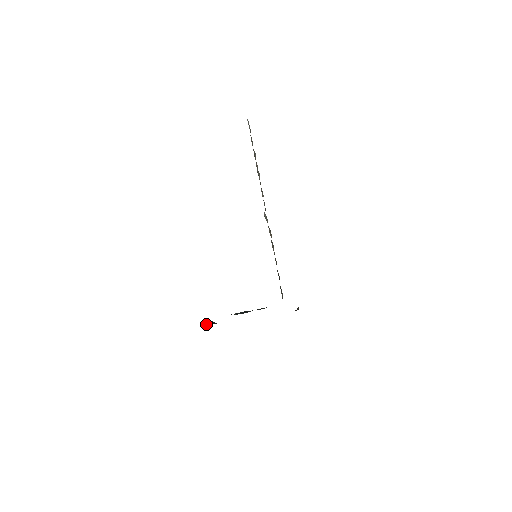
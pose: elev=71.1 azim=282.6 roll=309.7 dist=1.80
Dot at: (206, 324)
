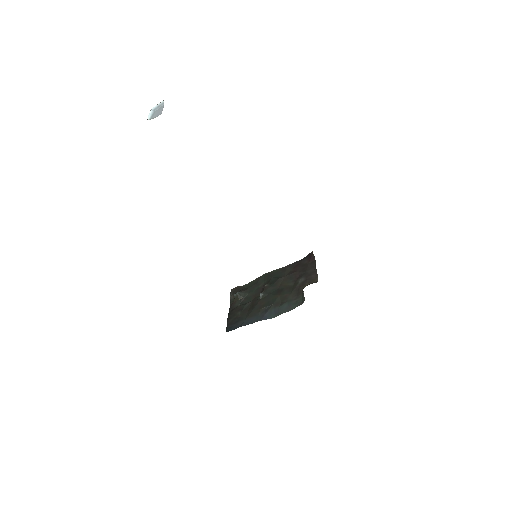
Dot at: (235, 299)
